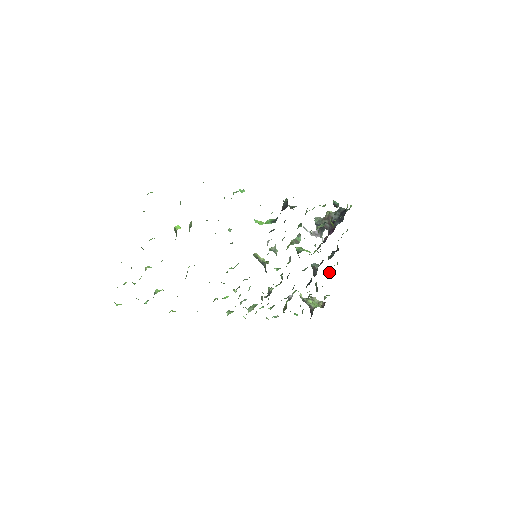
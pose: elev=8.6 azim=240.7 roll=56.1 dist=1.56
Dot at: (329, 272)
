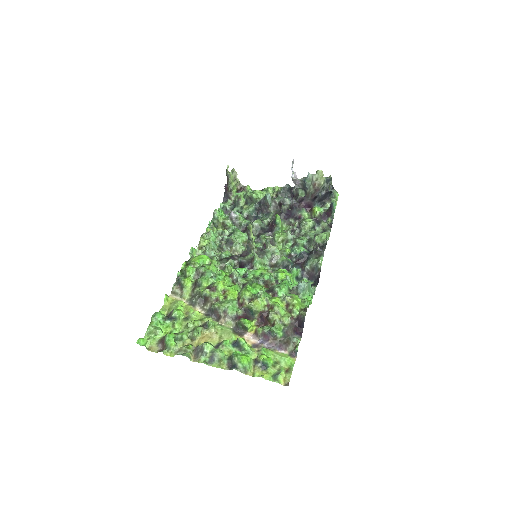
Dot at: (270, 194)
